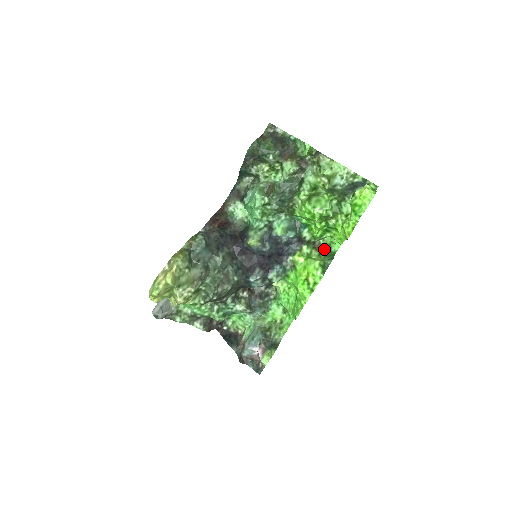
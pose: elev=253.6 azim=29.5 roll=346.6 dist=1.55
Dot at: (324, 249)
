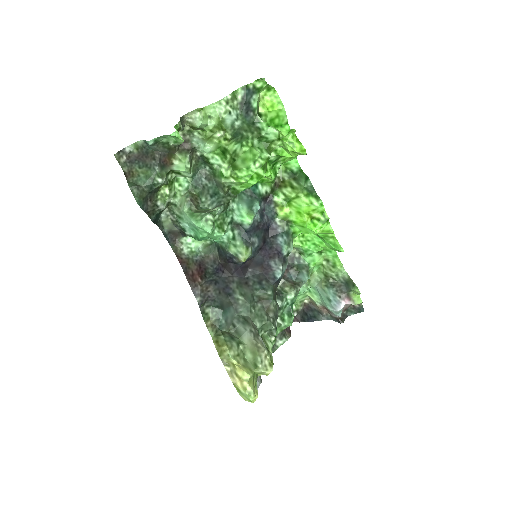
Dot at: (288, 178)
